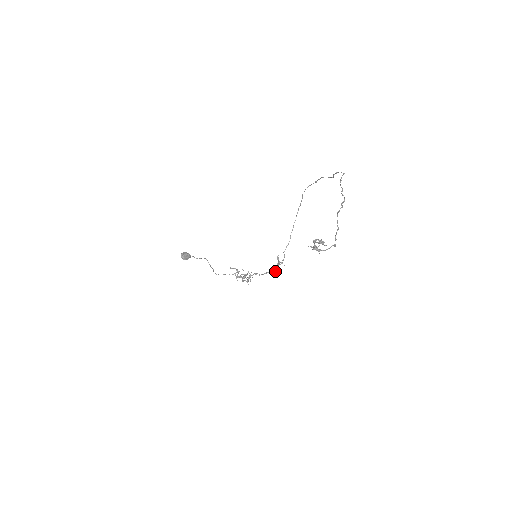
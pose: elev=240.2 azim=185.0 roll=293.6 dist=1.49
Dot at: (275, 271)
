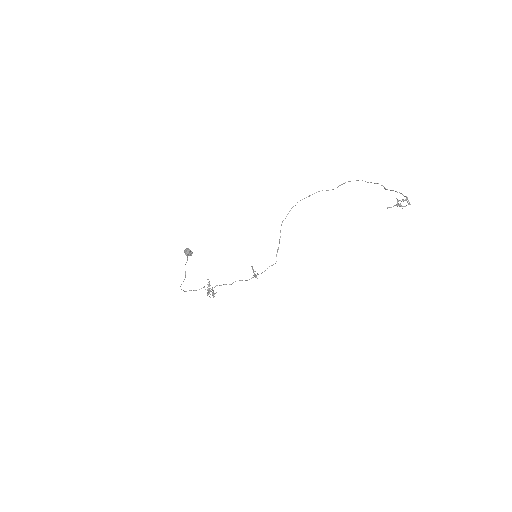
Dot at: (257, 278)
